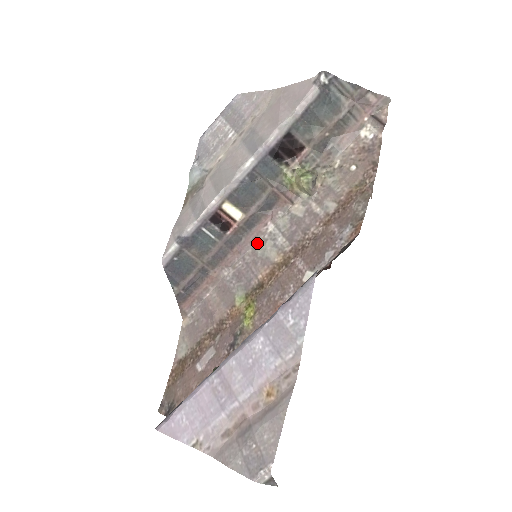
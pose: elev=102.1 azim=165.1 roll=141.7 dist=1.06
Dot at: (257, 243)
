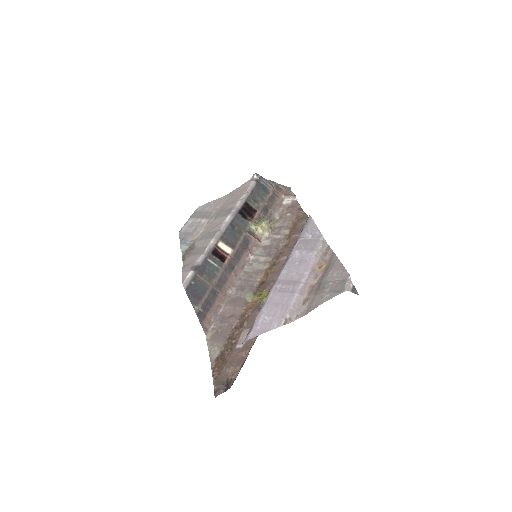
Dot at: (246, 268)
